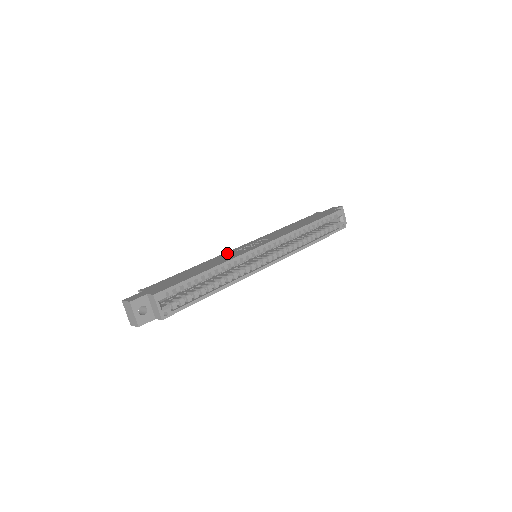
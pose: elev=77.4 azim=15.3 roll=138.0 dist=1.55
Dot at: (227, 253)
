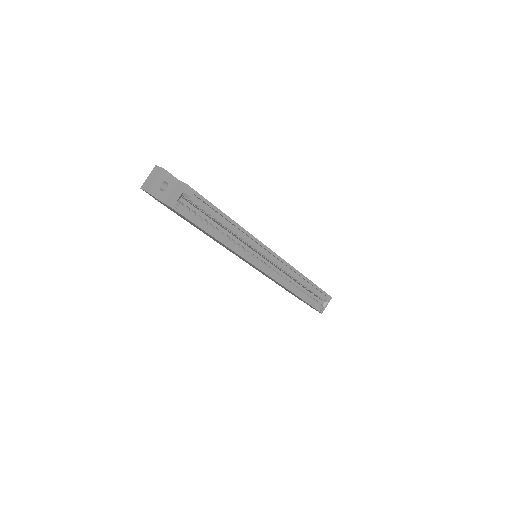
Dot at: occluded
